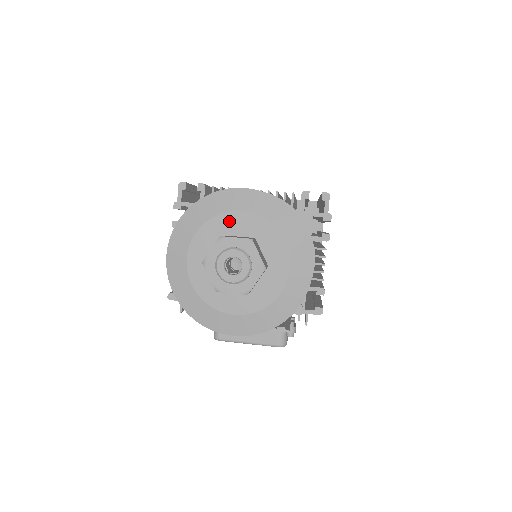
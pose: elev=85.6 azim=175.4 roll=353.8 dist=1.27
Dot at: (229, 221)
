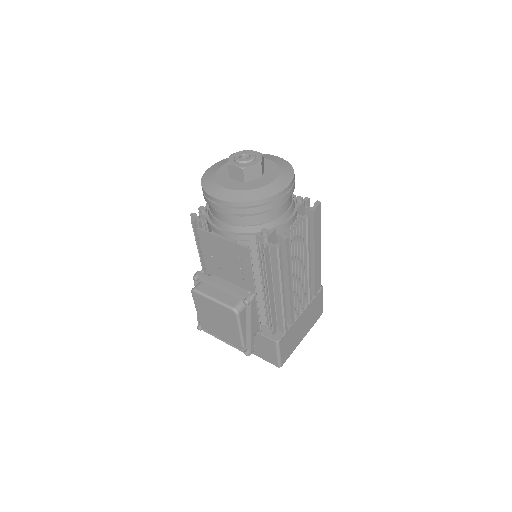
Dot at: occluded
